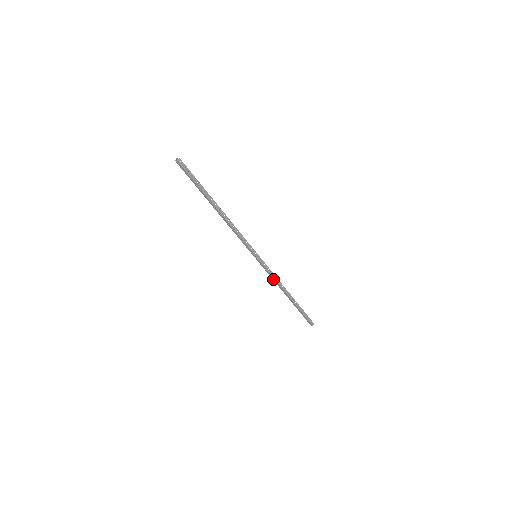
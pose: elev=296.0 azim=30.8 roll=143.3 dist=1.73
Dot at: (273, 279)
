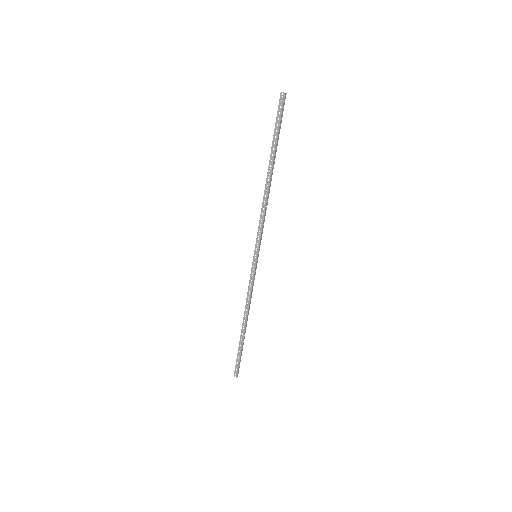
Dot at: (248, 295)
